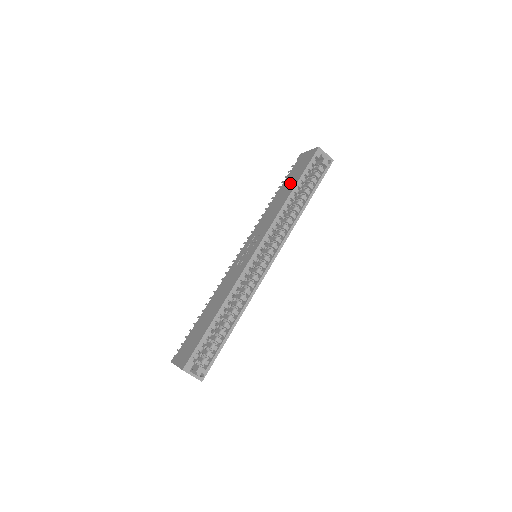
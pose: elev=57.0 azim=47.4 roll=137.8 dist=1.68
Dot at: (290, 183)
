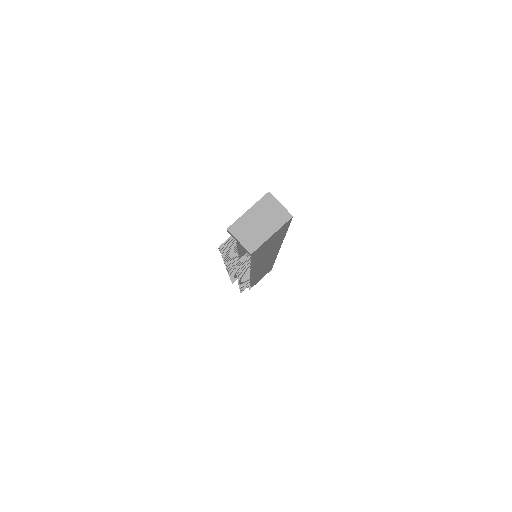
Dot at: occluded
